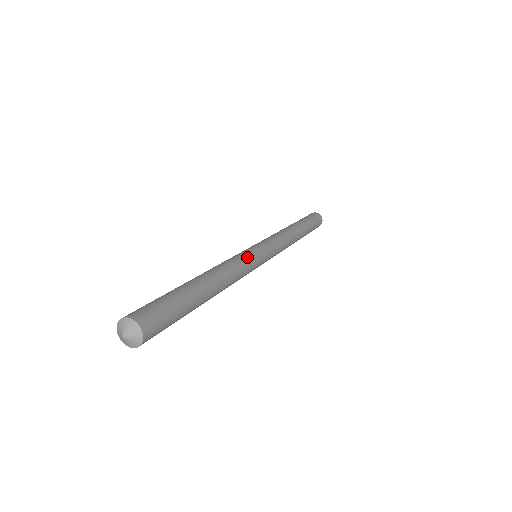
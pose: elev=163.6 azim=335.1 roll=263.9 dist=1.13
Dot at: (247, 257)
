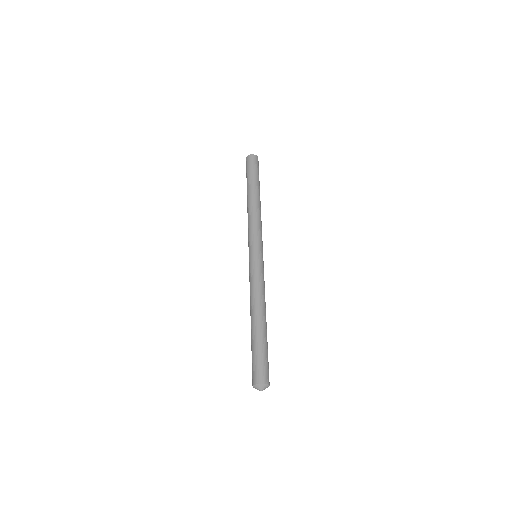
Dot at: (262, 273)
